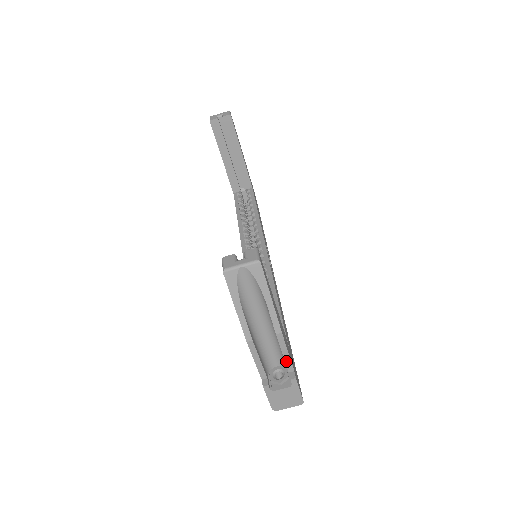
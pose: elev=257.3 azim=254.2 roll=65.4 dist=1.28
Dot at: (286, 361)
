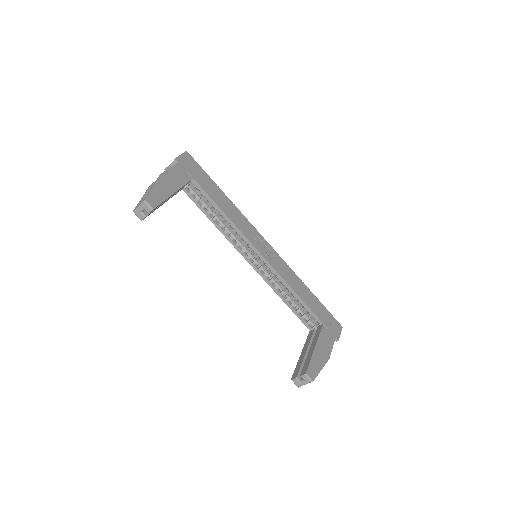
Dot at: (332, 345)
